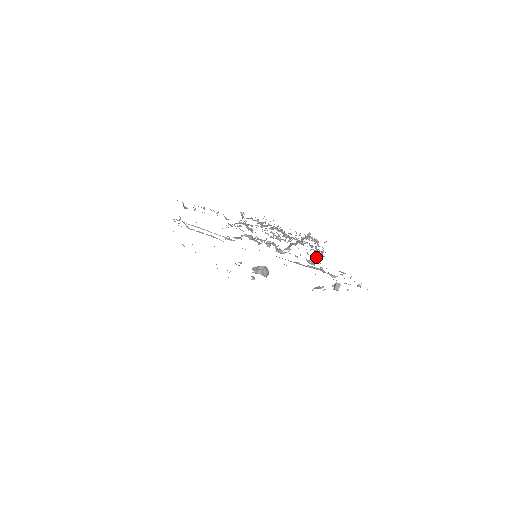
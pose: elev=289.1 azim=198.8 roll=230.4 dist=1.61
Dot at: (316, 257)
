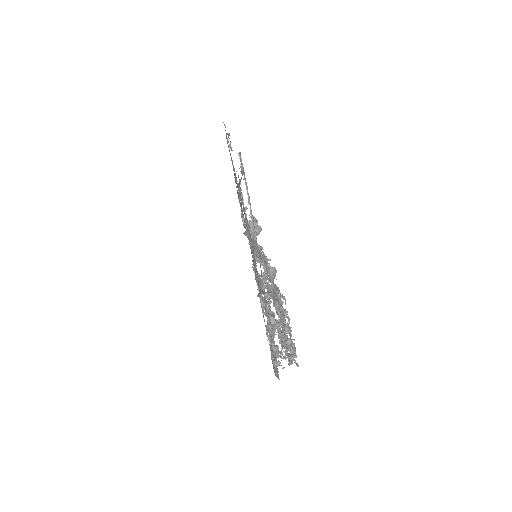
Dot at: occluded
